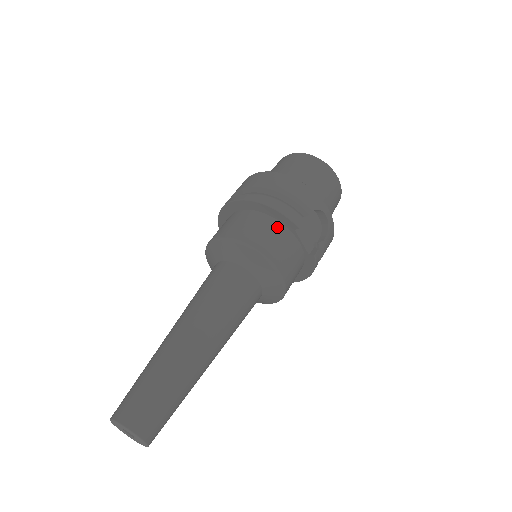
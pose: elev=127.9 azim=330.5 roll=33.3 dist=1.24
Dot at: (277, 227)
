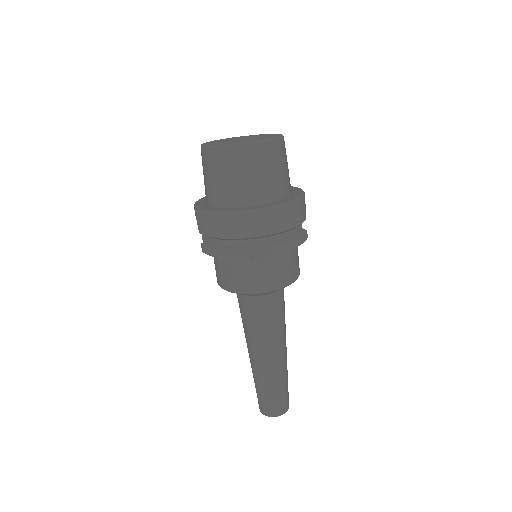
Dot at: (293, 250)
